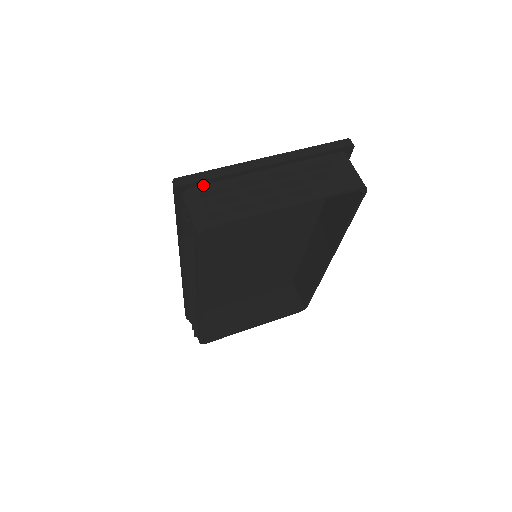
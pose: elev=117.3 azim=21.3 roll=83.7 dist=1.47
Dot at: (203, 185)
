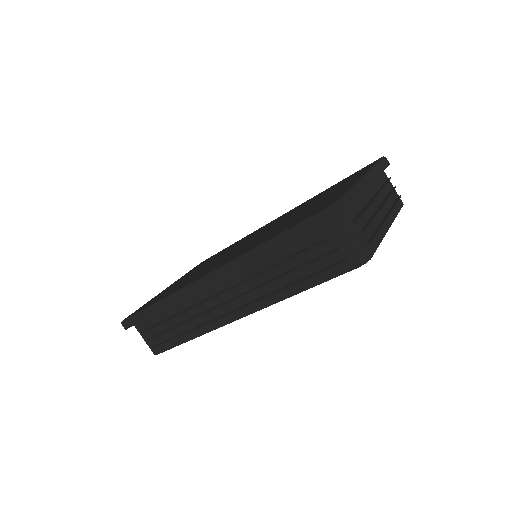
Dot at: occluded
